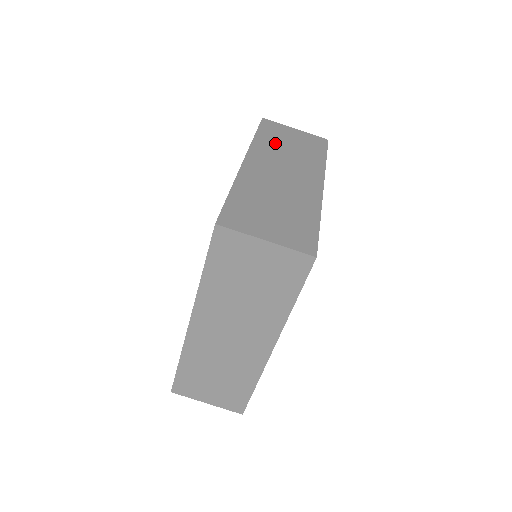
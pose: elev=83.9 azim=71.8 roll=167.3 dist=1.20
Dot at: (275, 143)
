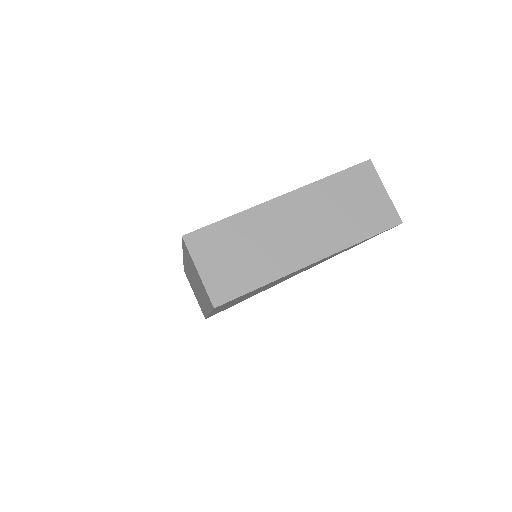
Dot at: (337, 195)
